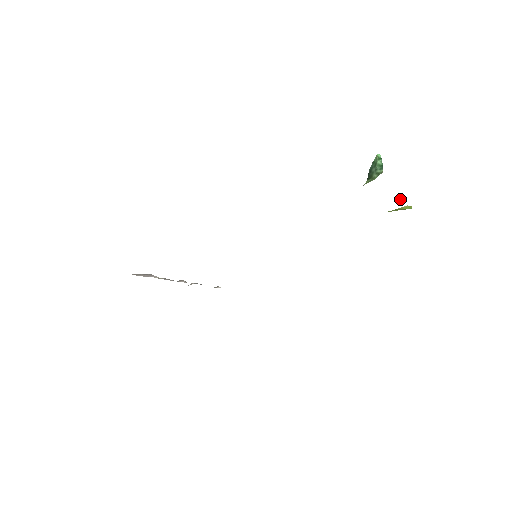
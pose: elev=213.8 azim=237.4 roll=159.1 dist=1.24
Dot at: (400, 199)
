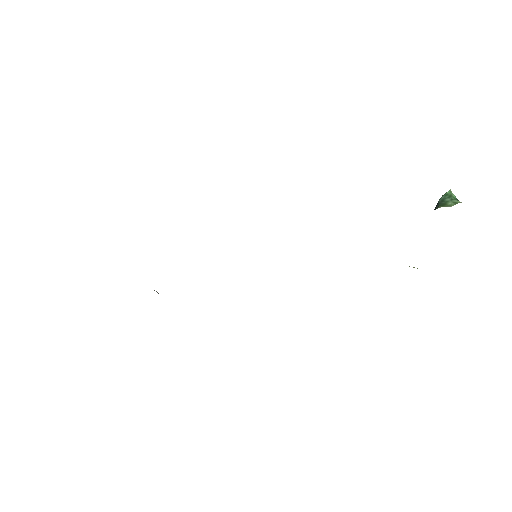
Dot at: occluded
